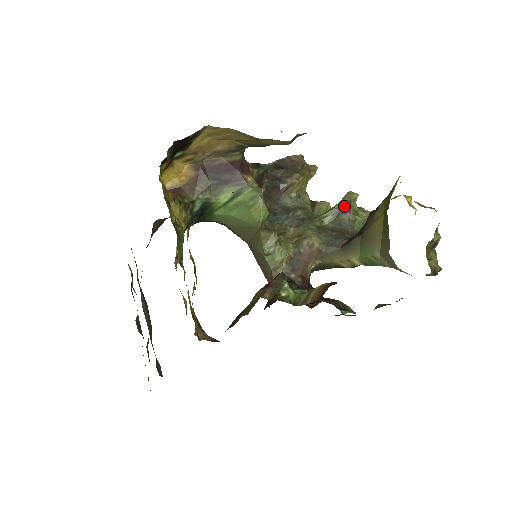
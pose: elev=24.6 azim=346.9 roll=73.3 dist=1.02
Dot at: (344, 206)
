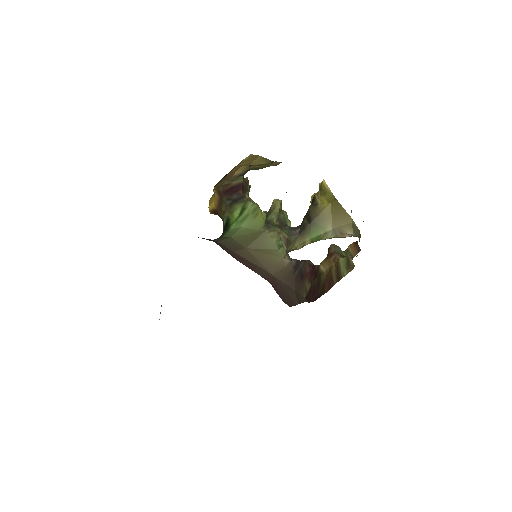
Dot at: (280, 209)
